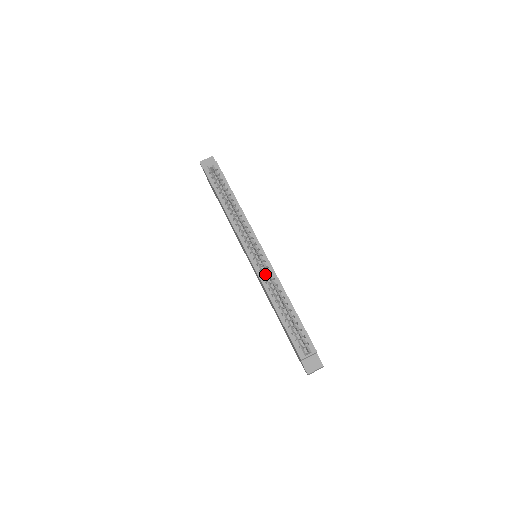
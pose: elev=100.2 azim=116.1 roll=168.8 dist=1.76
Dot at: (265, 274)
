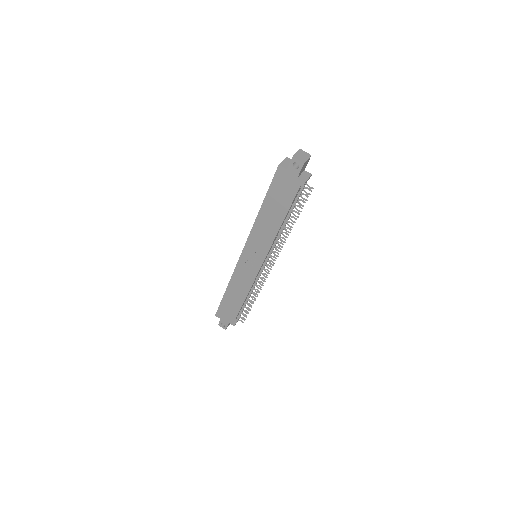
Dot at: occluded
